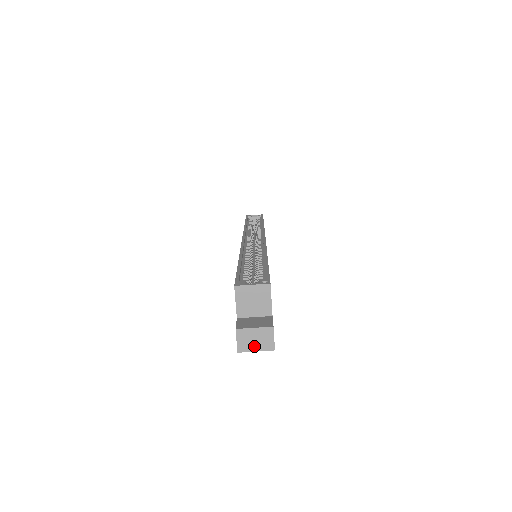
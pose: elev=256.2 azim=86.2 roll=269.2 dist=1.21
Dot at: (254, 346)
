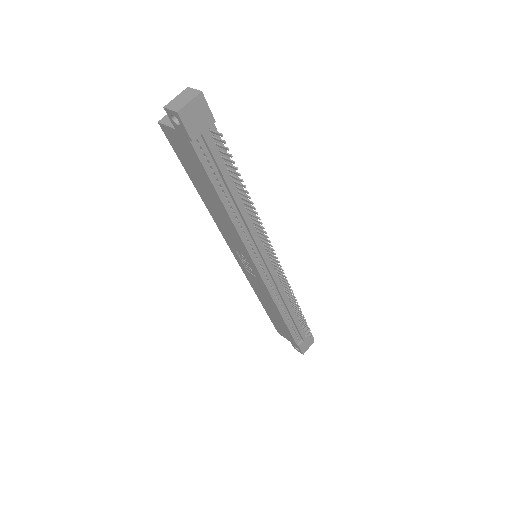
Dot at: (185, 102)
